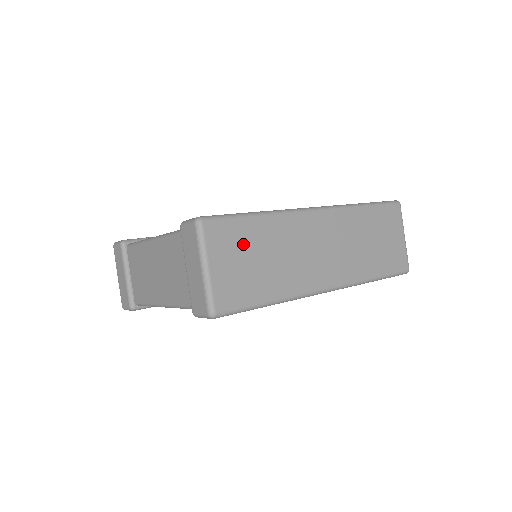
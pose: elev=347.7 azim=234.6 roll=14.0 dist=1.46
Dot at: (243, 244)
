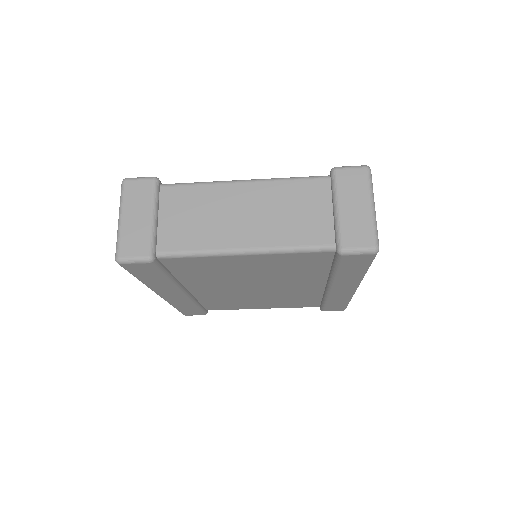
Dot at: occluded
